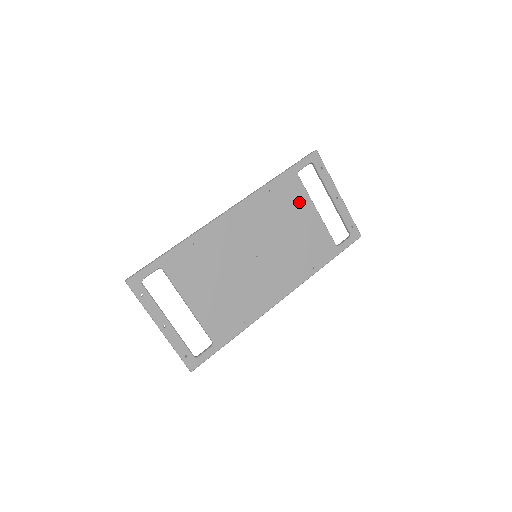
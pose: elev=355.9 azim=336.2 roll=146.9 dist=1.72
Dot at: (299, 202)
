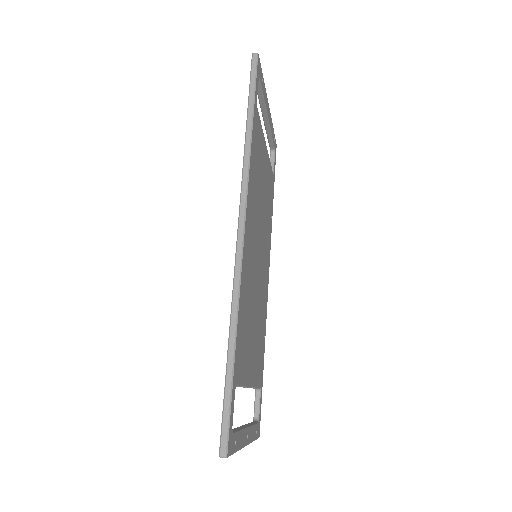
Dot at: (261, 147)
